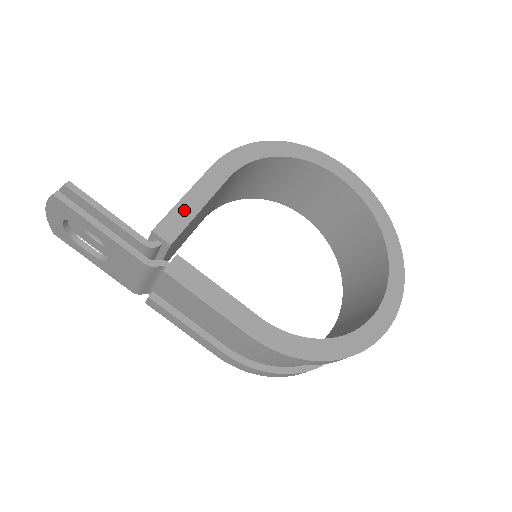
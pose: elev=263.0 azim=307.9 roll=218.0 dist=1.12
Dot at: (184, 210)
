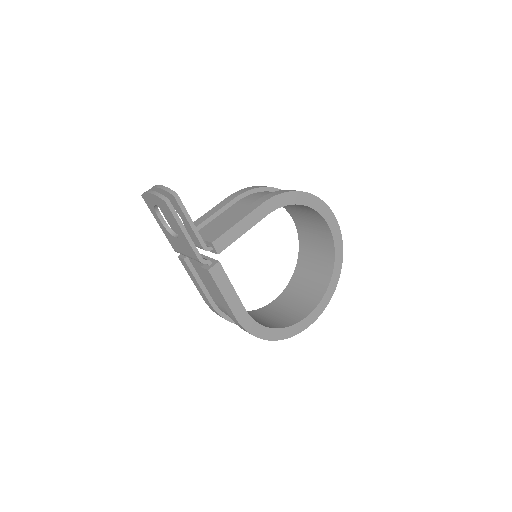
Dot at: (234, 233)
